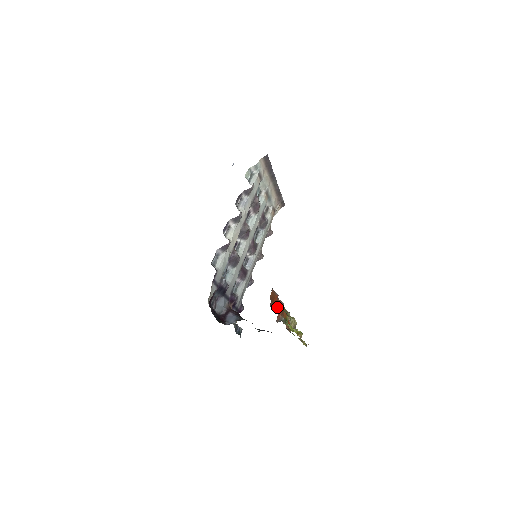
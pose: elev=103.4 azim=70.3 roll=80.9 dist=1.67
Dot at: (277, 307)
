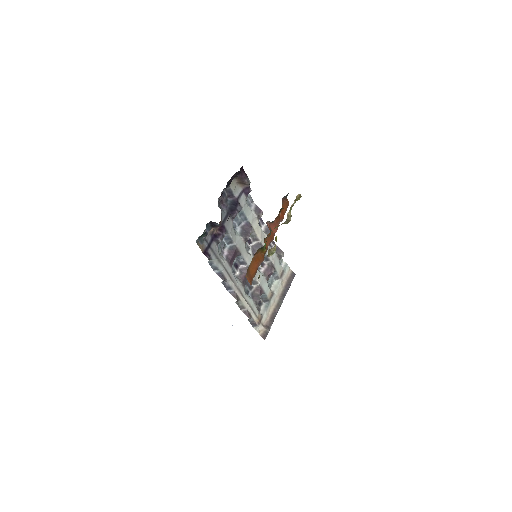
Dot at: occluded
